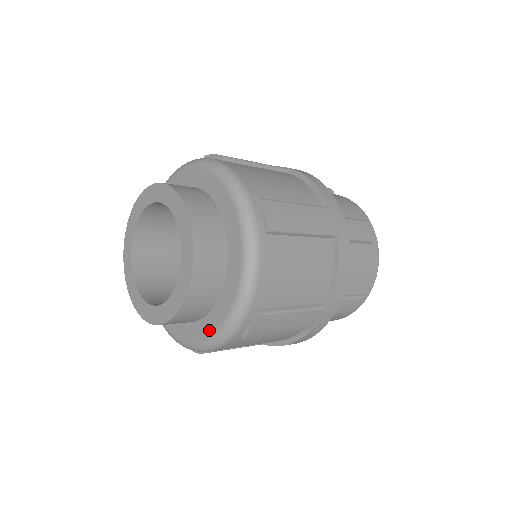
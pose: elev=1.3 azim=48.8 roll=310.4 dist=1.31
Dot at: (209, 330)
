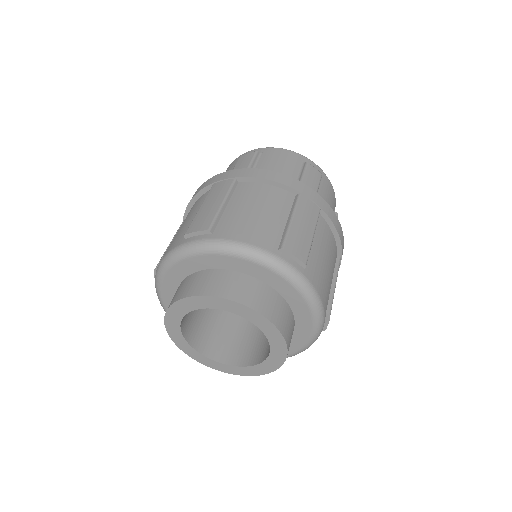
Dot at: occluded
